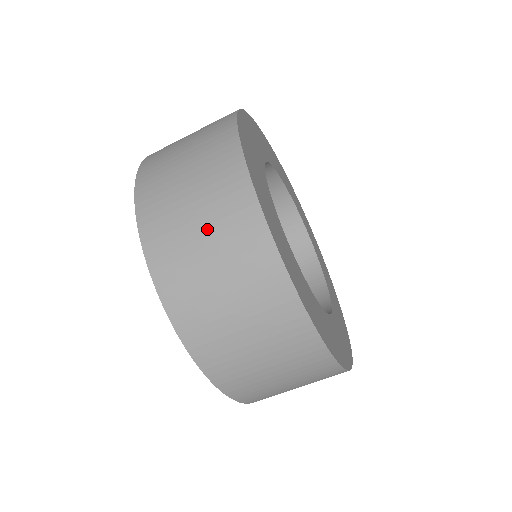
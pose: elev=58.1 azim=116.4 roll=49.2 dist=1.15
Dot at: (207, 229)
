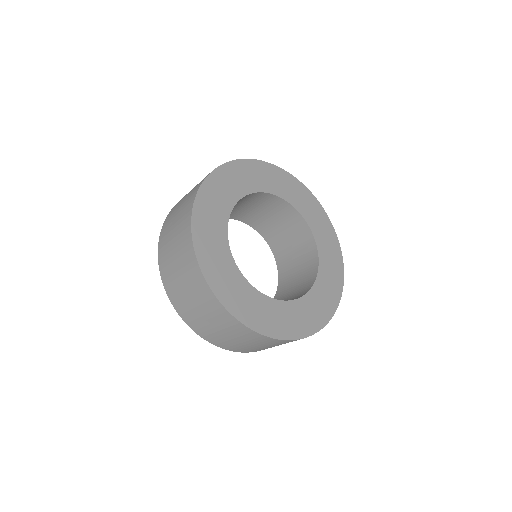
Dot at: (181, 271)
